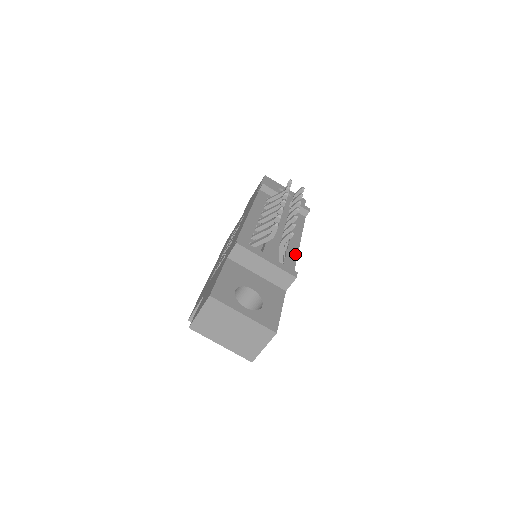
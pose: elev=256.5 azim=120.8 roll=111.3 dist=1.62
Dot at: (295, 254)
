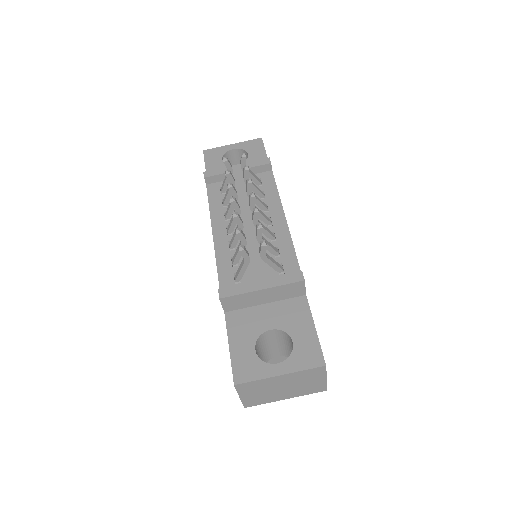
Dot at: (288, 239)
